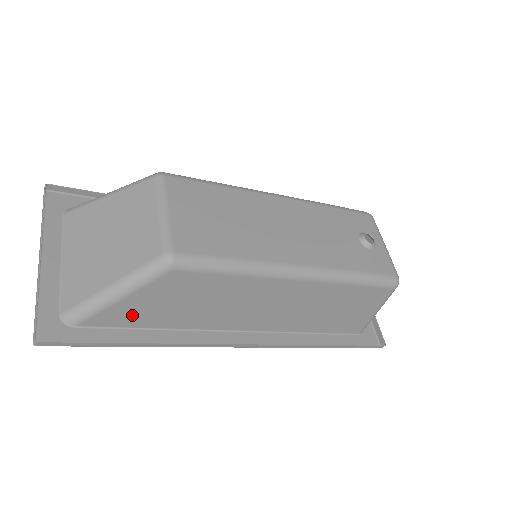
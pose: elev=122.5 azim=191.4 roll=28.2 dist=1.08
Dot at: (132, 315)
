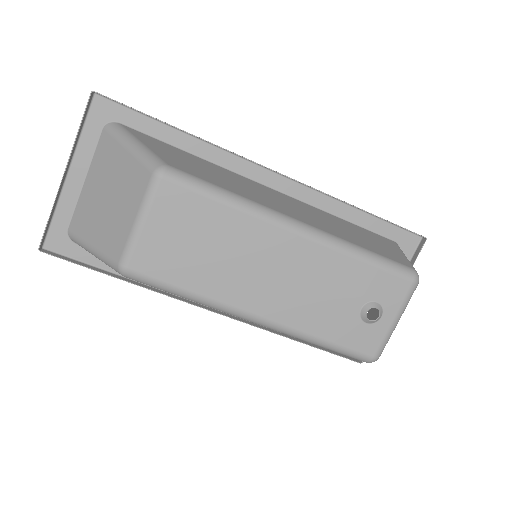
Dot at: occluded
